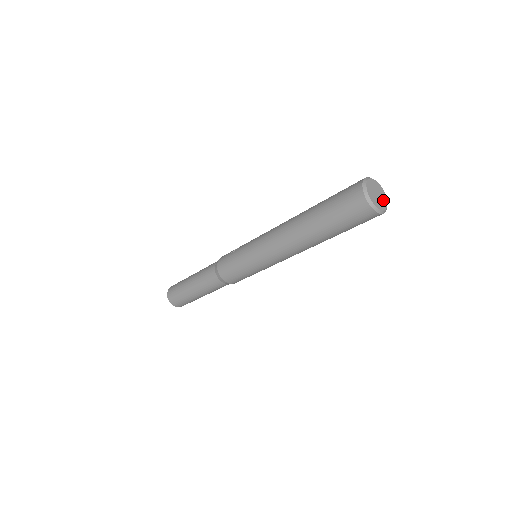
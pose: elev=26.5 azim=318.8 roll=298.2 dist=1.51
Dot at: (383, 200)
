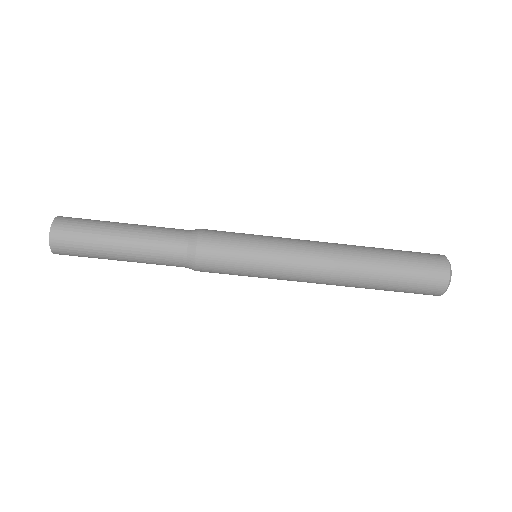
Dot at: occluded
